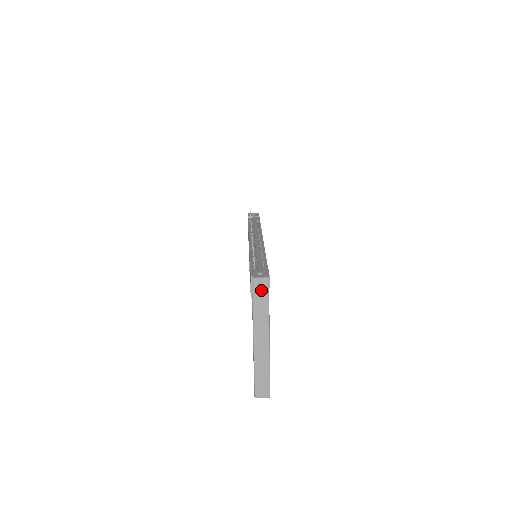
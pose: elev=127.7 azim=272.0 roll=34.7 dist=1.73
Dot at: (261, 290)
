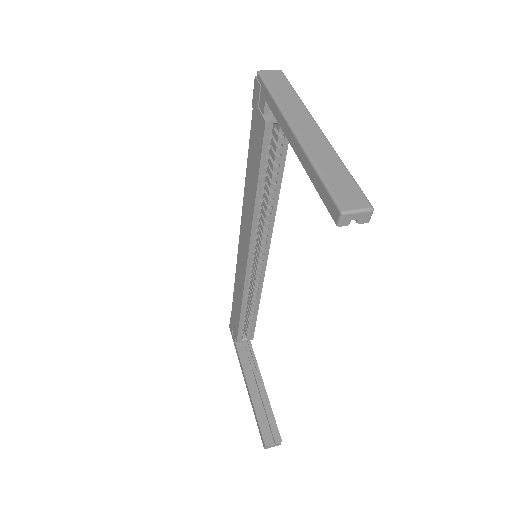
Dot at: (276, 79)
